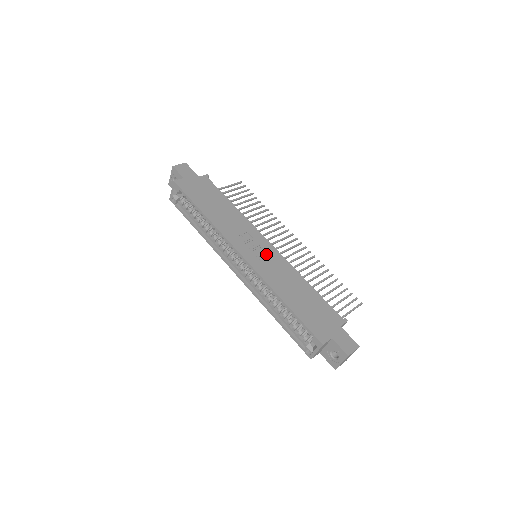
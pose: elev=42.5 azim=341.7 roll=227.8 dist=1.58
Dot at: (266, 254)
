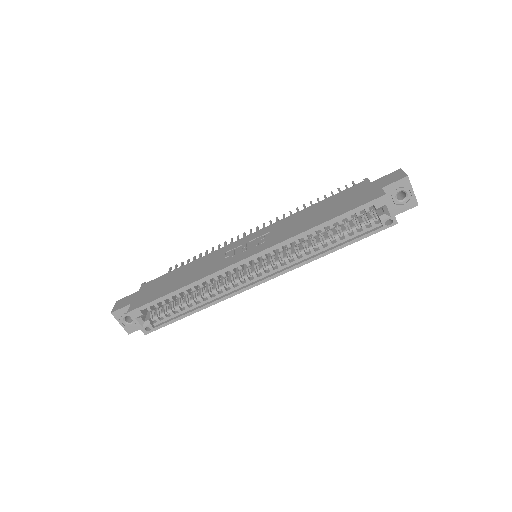
Dot at: (259, 238)
